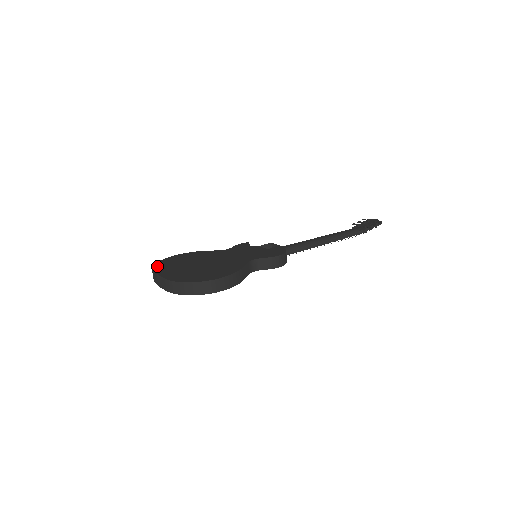
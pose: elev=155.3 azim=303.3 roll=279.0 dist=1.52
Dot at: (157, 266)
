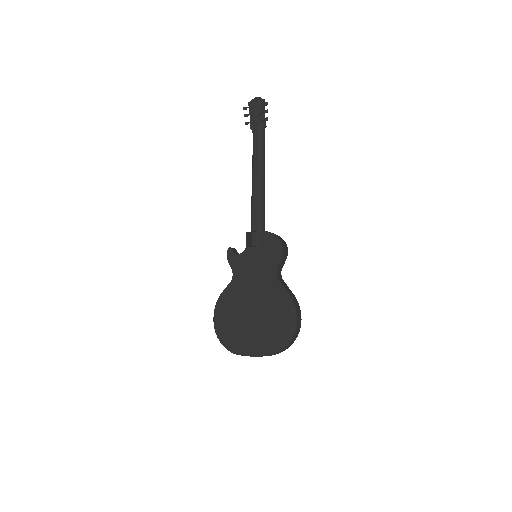
Dot at: (230, 347)
